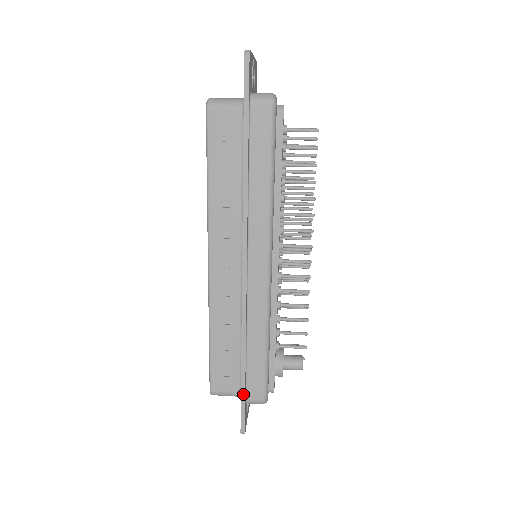
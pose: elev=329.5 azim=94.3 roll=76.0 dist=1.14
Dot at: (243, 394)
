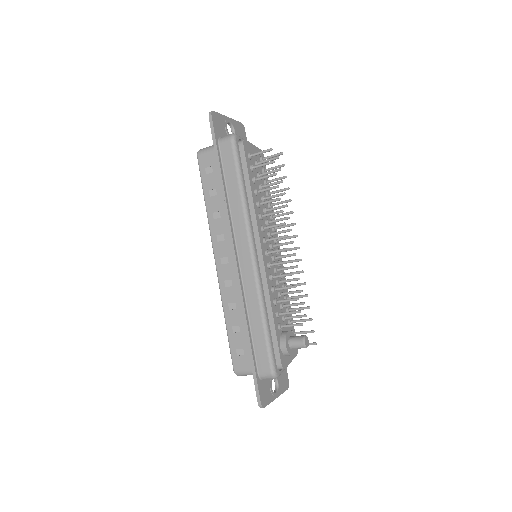
Dot at: (253, 367)
